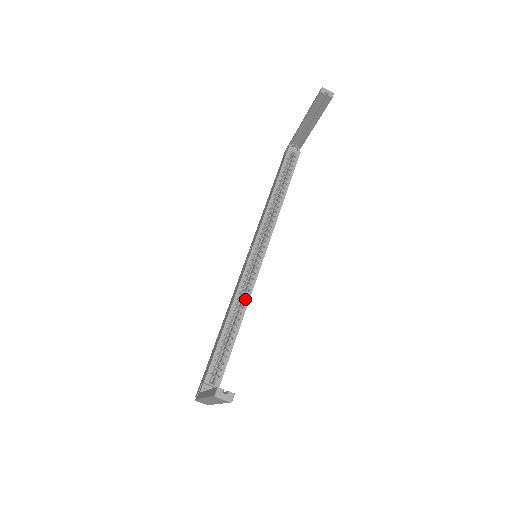
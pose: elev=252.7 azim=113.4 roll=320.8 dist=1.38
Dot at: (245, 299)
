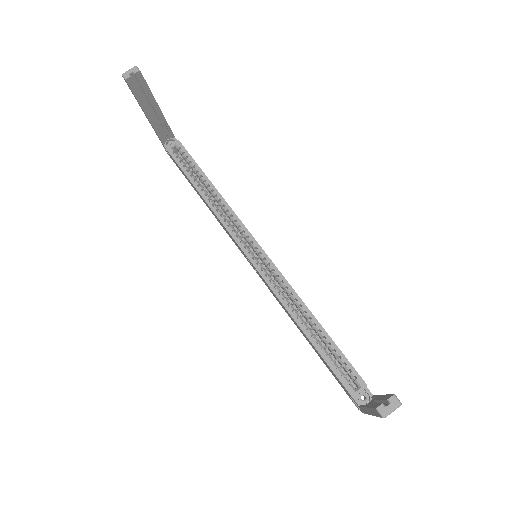
Dot at: (293, 298)
